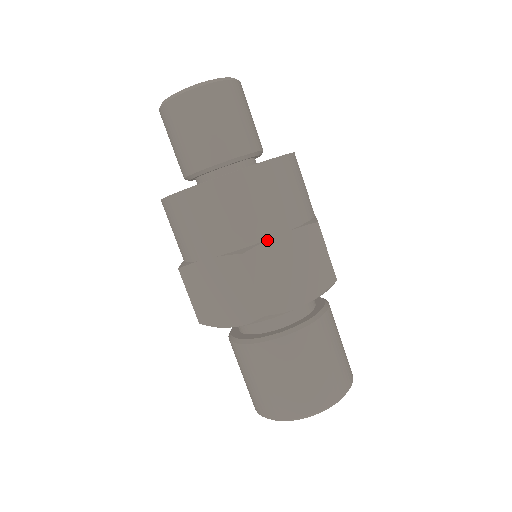
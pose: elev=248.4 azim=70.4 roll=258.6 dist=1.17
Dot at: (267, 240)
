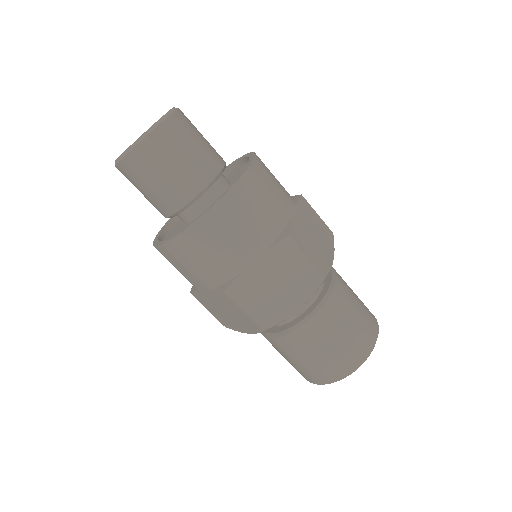
Dot at: (291, 219)
